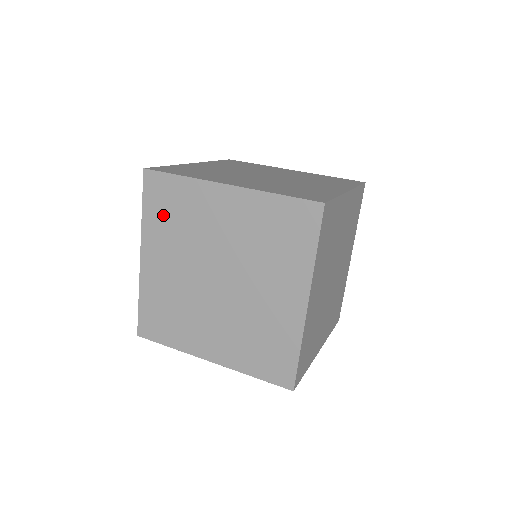
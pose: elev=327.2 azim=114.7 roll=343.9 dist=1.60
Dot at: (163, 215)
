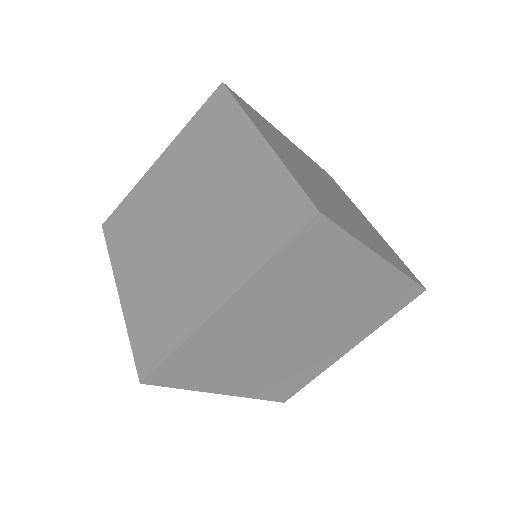
Dot at: (200, 132)
